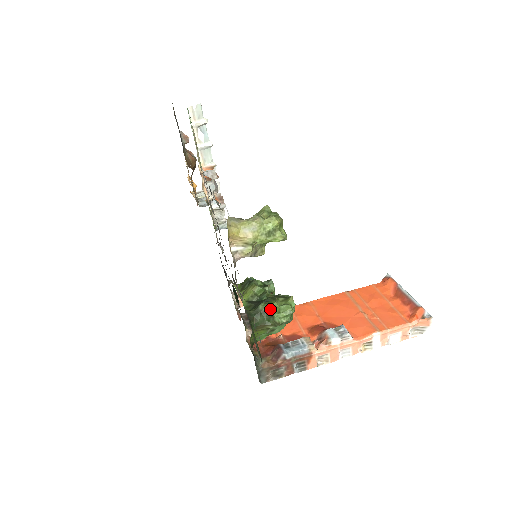
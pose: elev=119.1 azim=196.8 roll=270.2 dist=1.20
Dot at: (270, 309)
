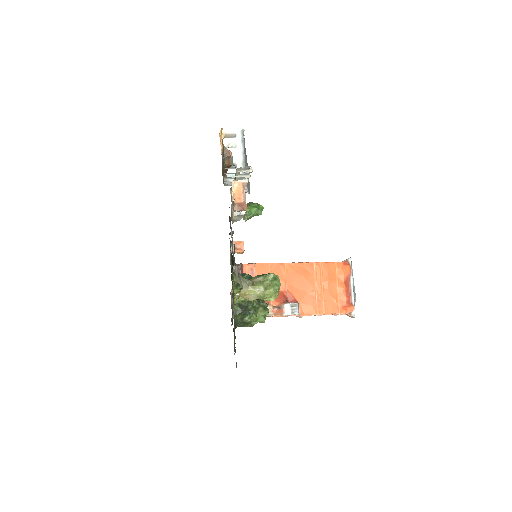
Dot at: (251, 321)
